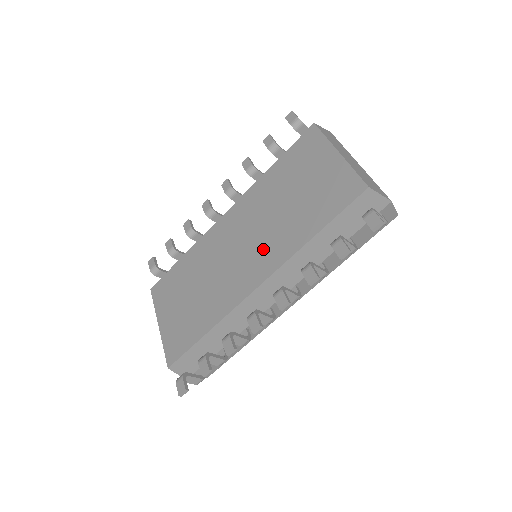
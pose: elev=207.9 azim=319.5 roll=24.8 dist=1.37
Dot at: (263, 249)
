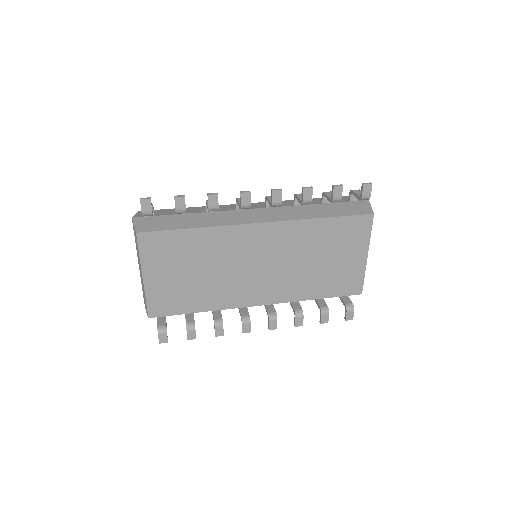
Dot at: (278, 283)
